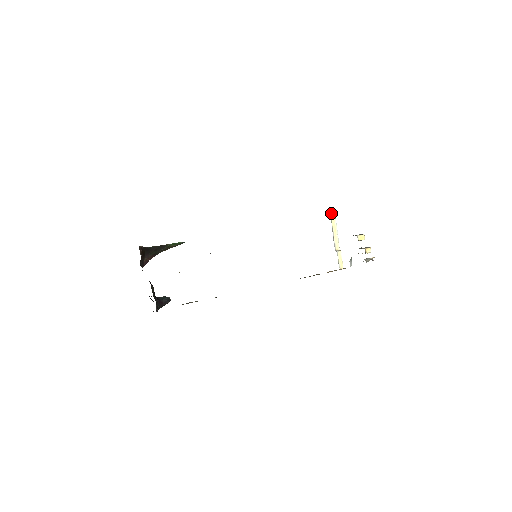
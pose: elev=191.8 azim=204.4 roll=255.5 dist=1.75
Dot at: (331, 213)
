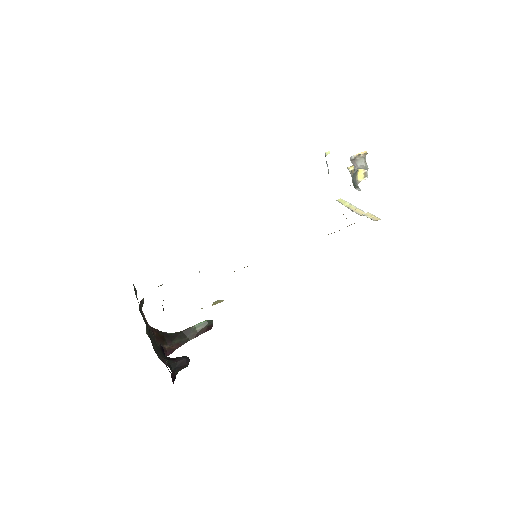
Dot at: (339, 202)
